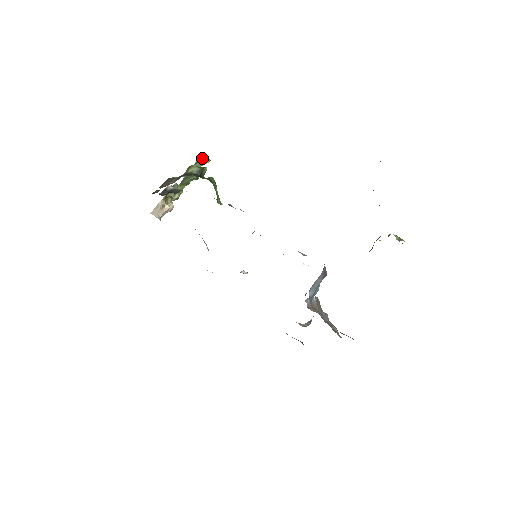
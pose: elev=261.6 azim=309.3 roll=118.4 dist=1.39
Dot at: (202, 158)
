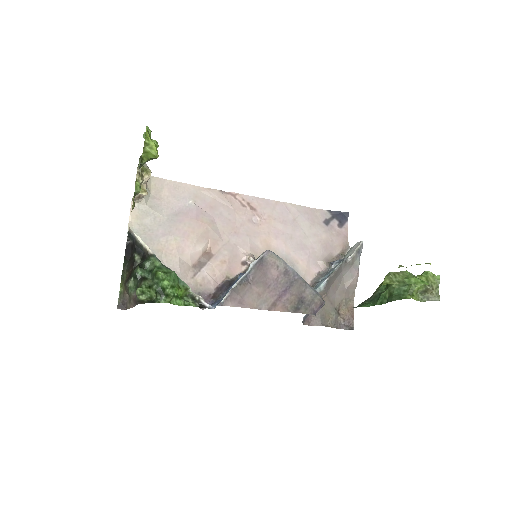
Dot at: (145, 162)
